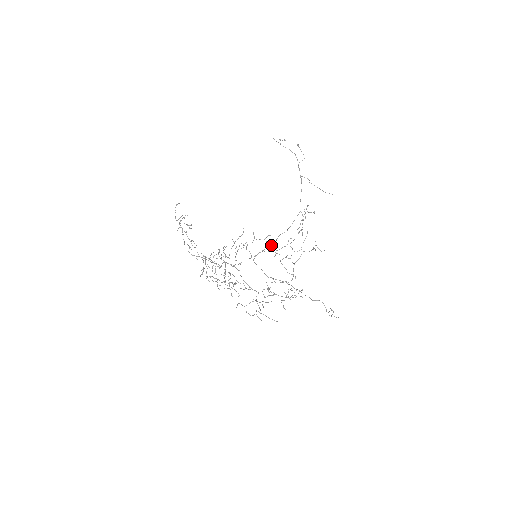
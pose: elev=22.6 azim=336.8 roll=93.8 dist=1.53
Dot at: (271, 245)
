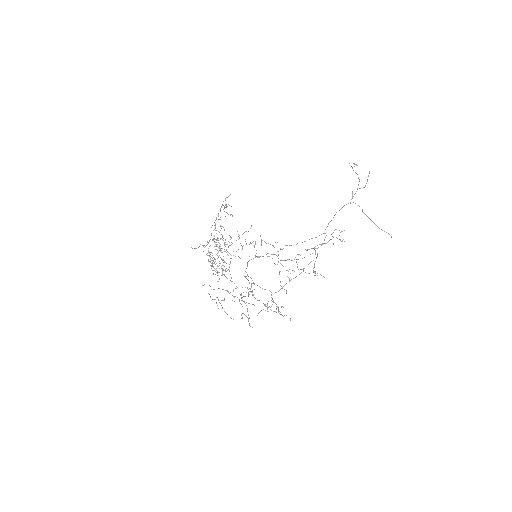
Dot at: occluded
